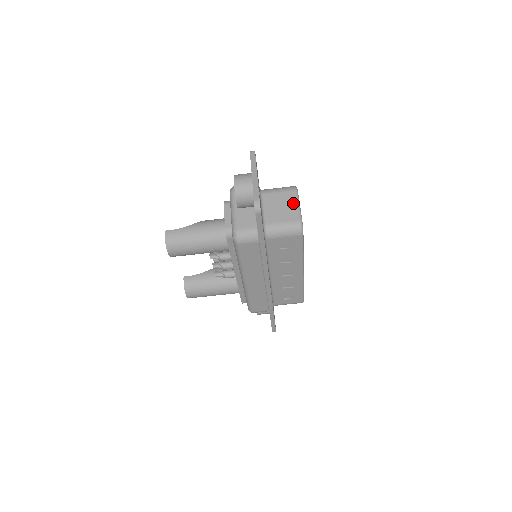
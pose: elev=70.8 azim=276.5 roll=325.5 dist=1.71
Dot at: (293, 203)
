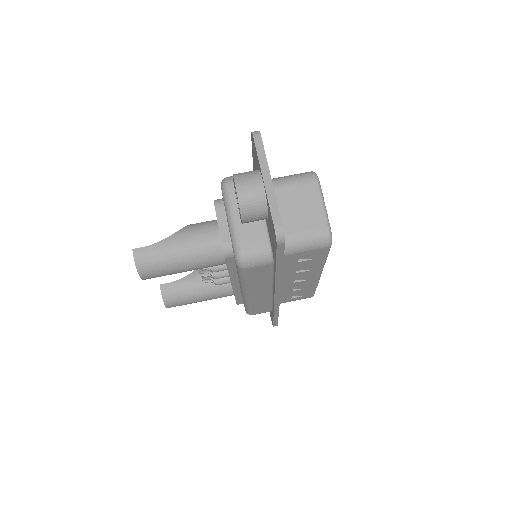
Dot at: (315, 201)
